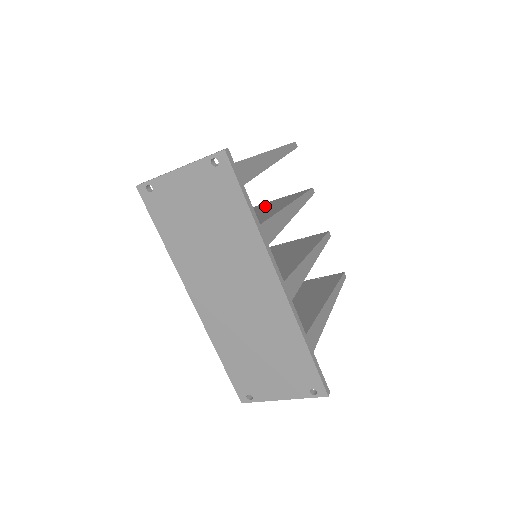
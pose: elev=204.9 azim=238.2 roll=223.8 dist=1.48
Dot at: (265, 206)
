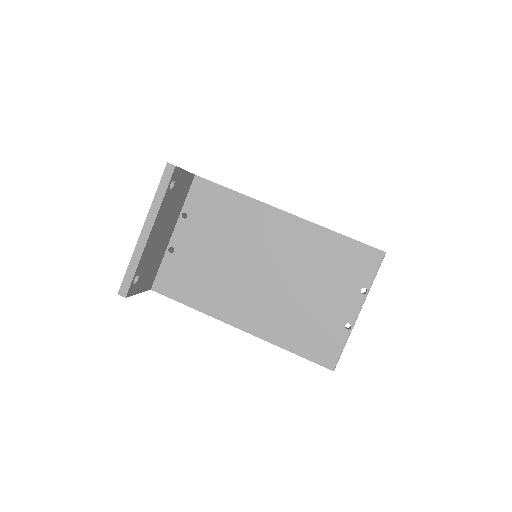
Dot at: occluded
